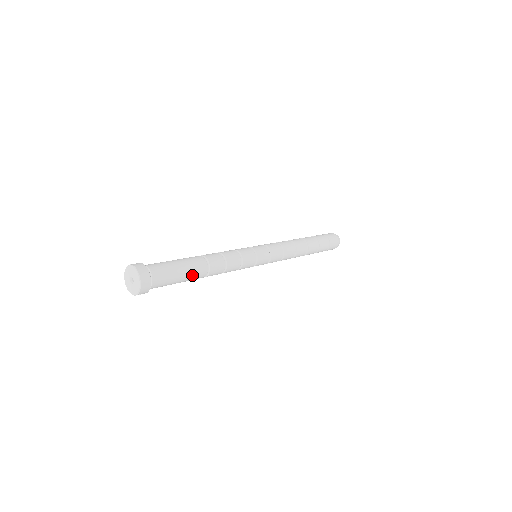
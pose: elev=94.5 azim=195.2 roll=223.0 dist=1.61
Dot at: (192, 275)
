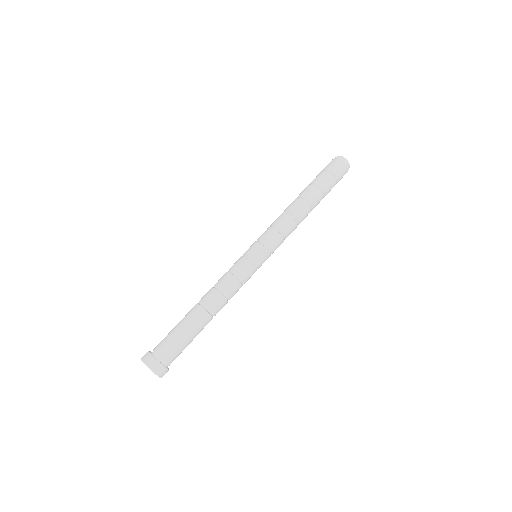
Dot at: (196, 327)
